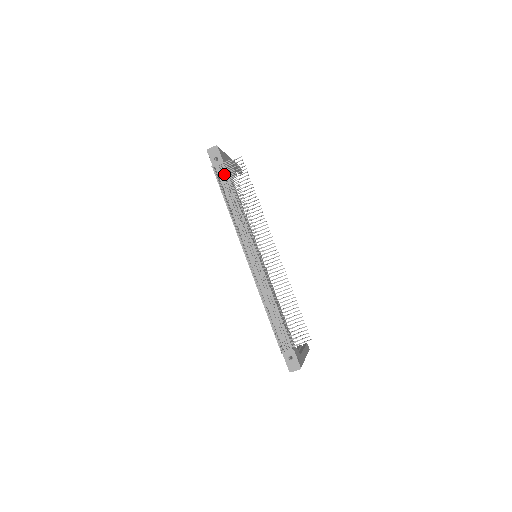
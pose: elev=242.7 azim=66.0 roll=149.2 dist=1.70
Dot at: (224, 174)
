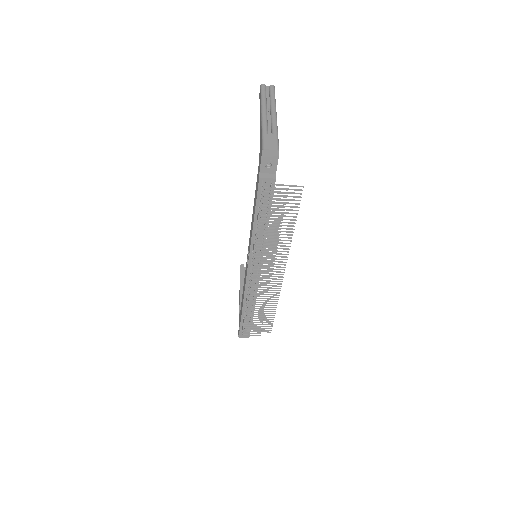
Dot at: (270, 190)
